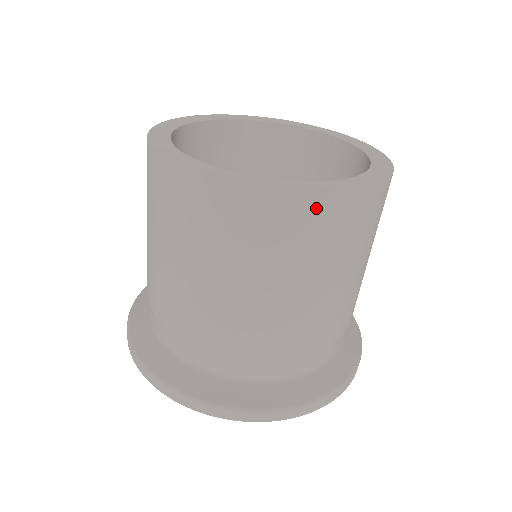
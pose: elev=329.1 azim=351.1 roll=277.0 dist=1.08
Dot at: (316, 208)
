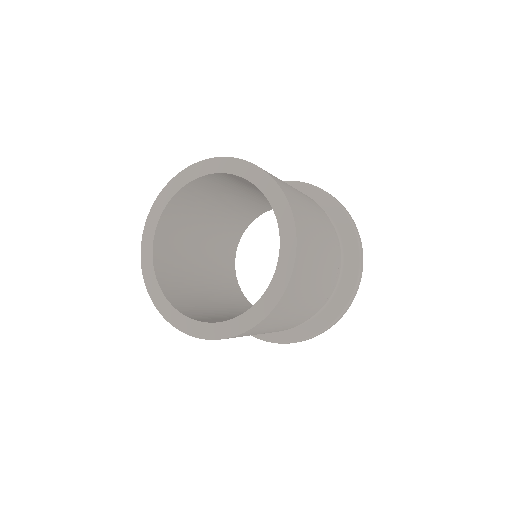
Dot at: (257, 328)
